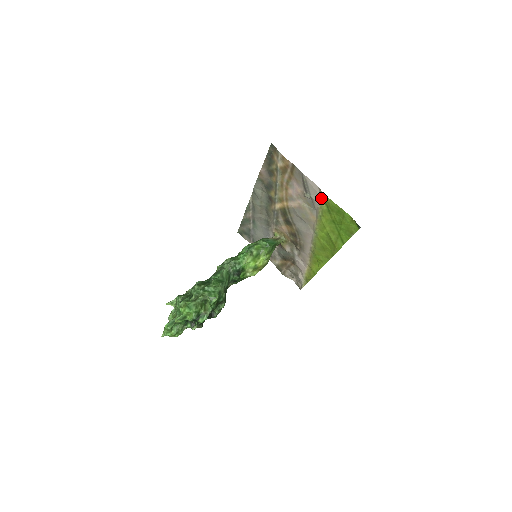
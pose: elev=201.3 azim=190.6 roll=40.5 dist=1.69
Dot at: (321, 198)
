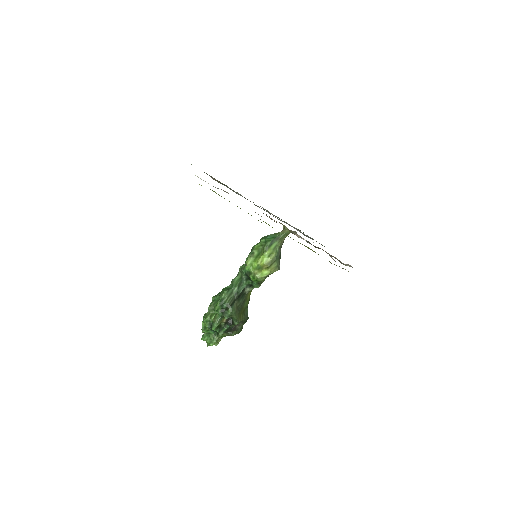
Dot at: occluded
